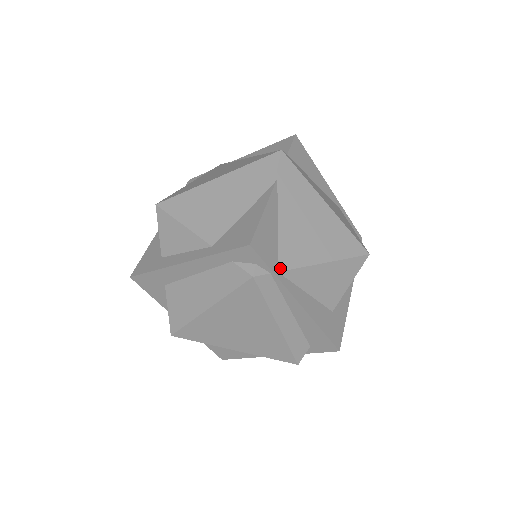
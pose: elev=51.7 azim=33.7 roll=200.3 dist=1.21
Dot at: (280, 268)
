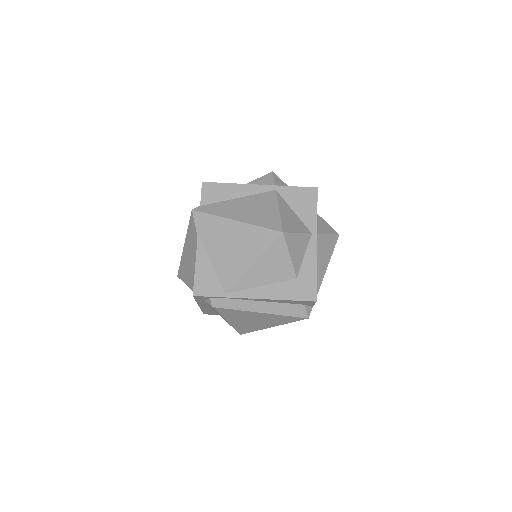
Dot at: (225, 290)
